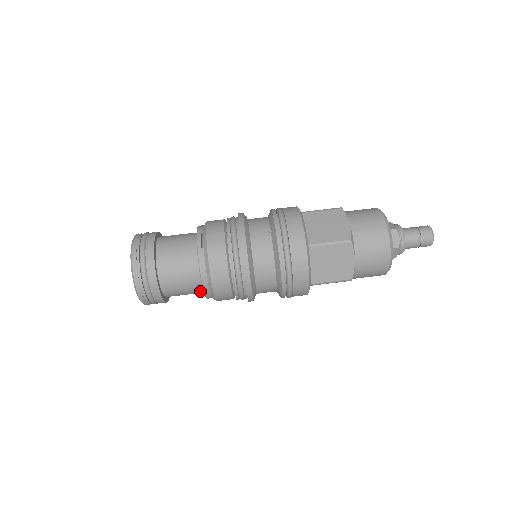
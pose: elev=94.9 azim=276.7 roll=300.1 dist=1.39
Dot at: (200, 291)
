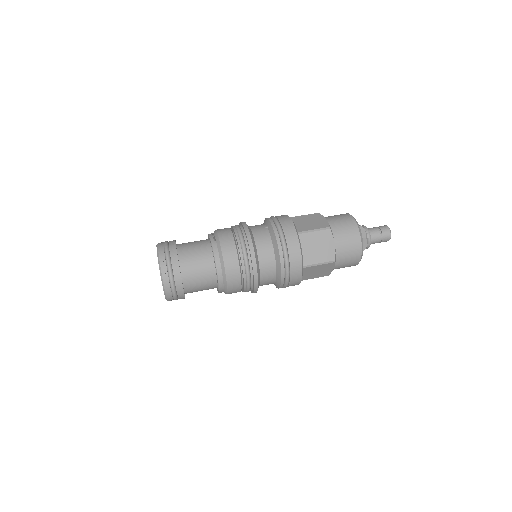
Dot at: (213, 282)
